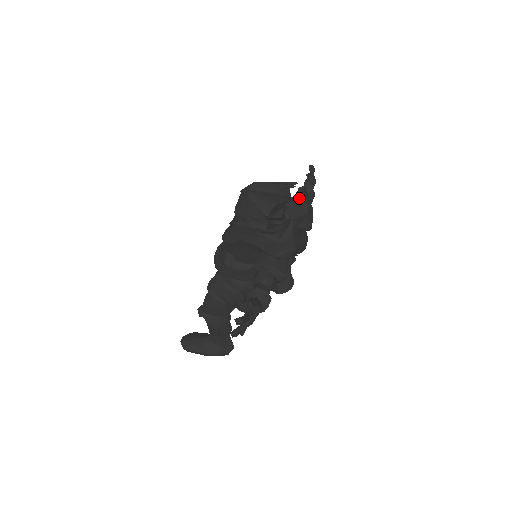
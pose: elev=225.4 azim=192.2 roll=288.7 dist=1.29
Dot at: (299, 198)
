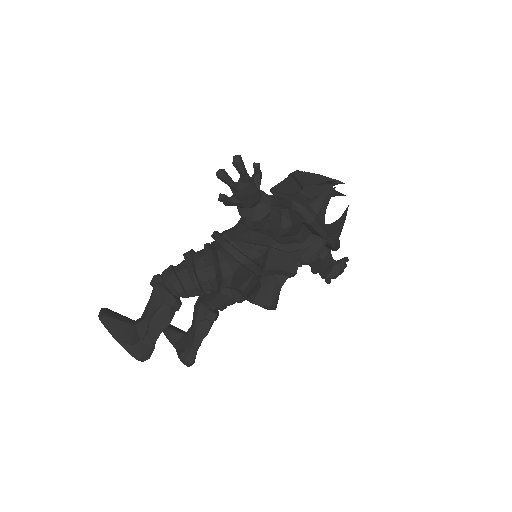
Dot at: (334, 223)
